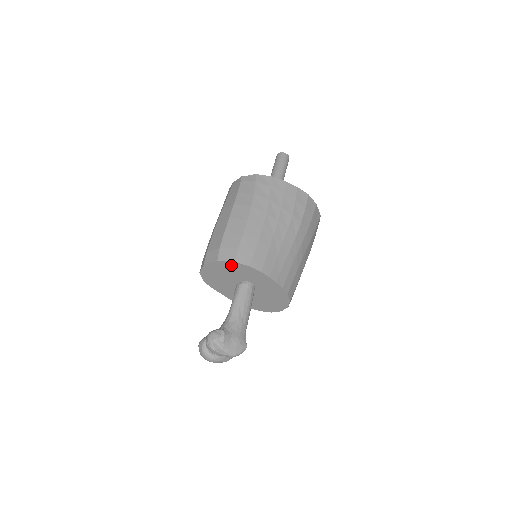
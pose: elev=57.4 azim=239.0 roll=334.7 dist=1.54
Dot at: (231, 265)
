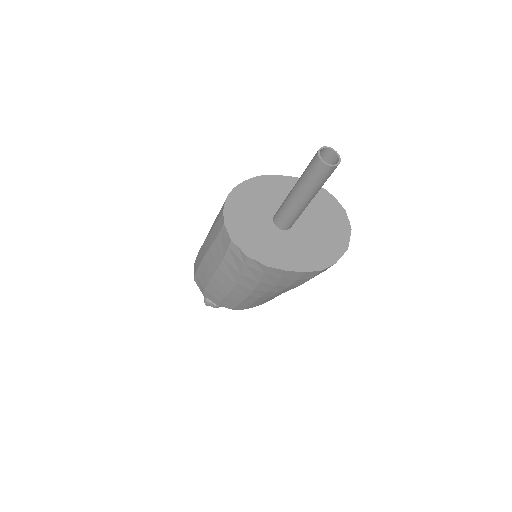
Dot at: occluded
